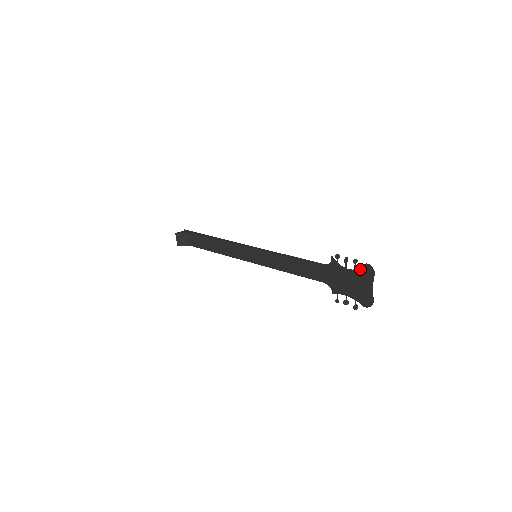
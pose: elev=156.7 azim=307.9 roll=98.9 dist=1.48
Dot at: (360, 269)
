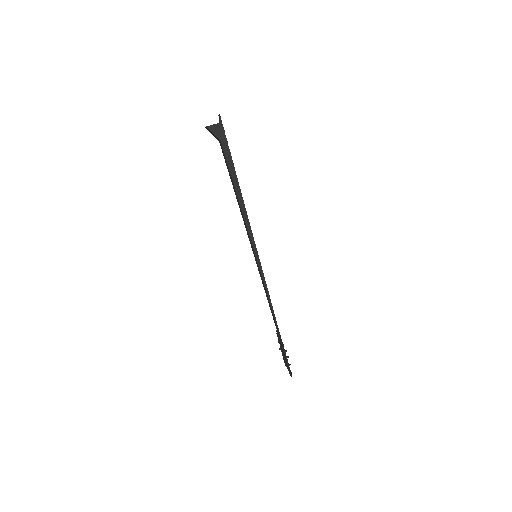
Dot at: occluded
